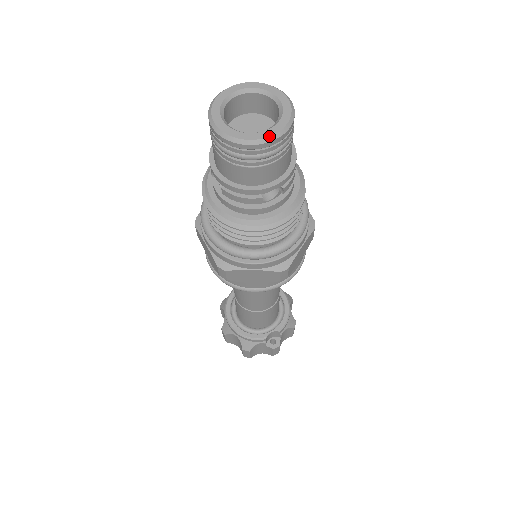
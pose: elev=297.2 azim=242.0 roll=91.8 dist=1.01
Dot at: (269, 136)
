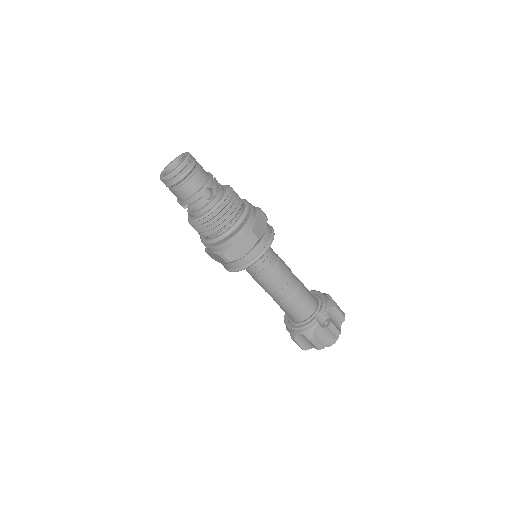
Dot at: (180, 165)
